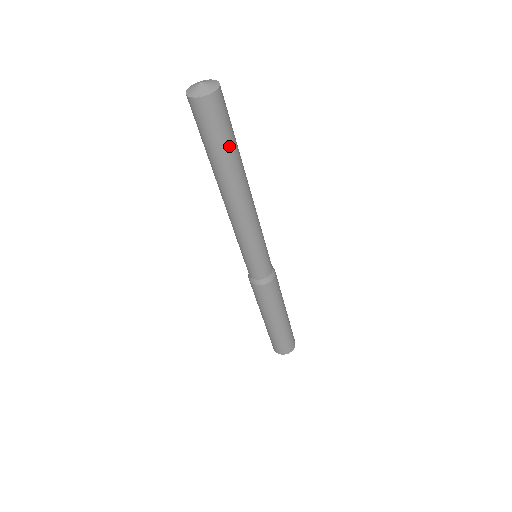
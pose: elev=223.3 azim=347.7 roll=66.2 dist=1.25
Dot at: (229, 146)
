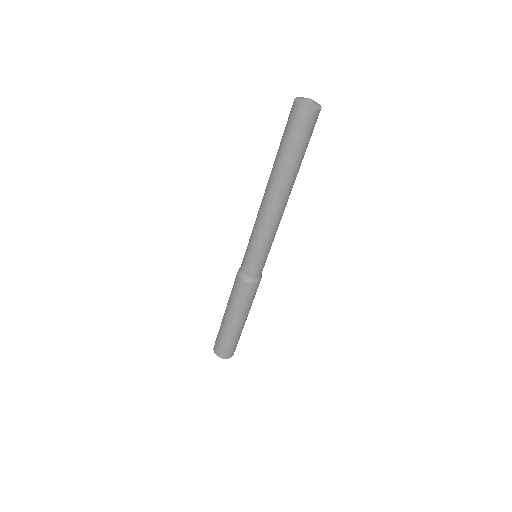
Dot at: (290, 153)
